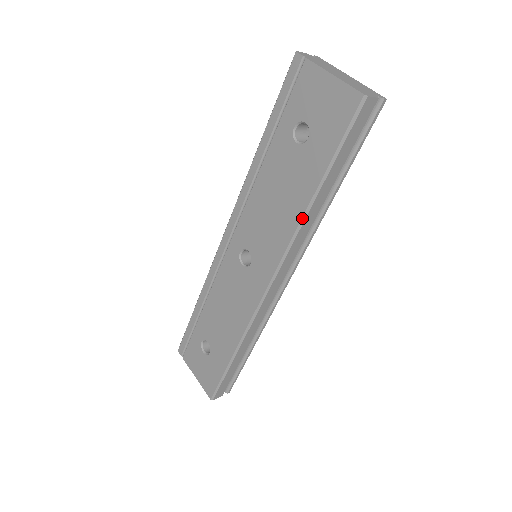
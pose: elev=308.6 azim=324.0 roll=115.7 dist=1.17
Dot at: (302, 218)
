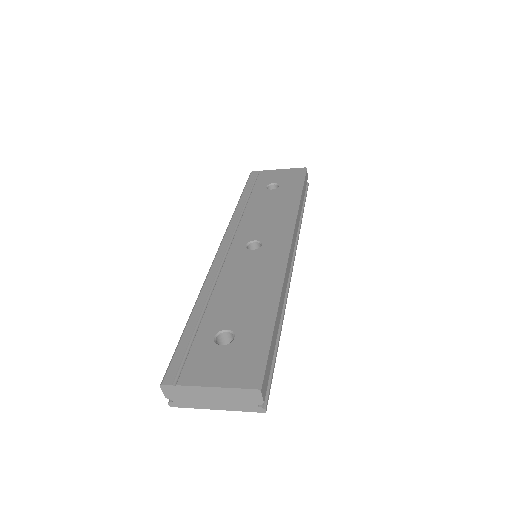
Dot at: (297, 207)
